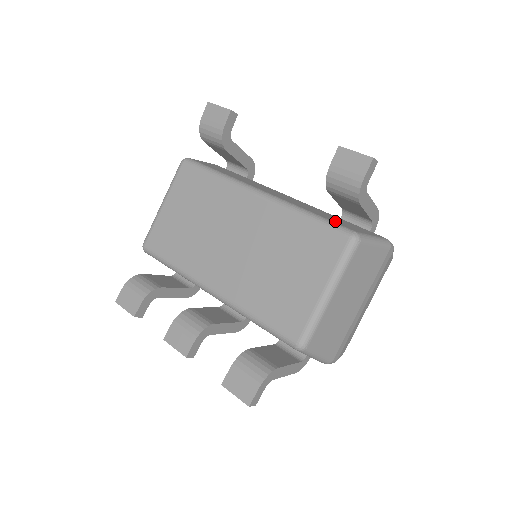
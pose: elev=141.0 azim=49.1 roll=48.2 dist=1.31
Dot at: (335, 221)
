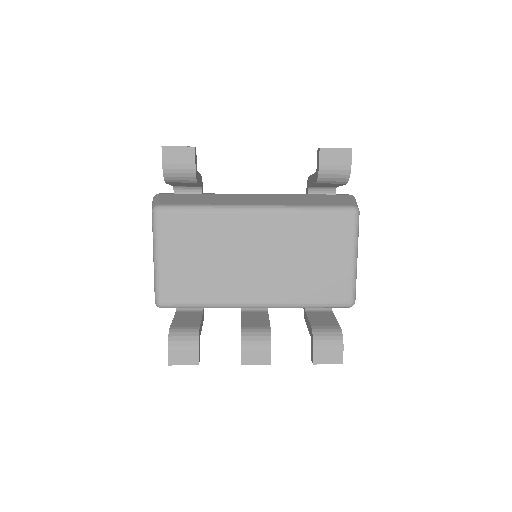
Dot at: (329, 203)
